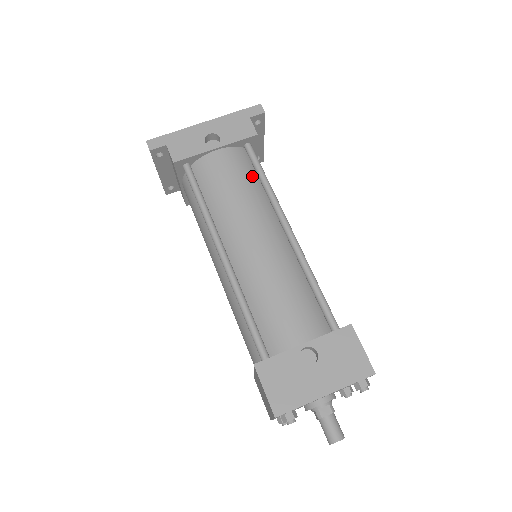
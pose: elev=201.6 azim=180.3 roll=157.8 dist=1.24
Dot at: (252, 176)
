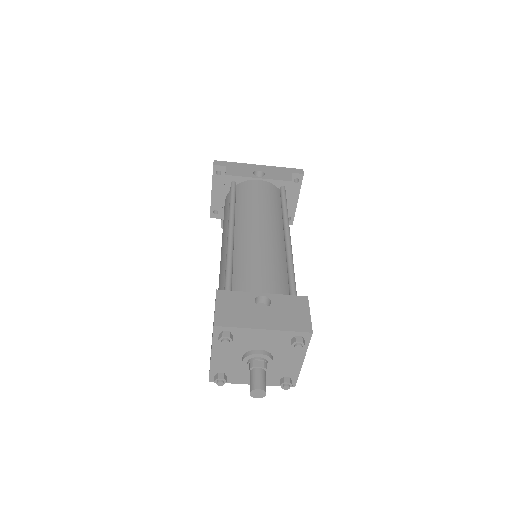
Dot at: (277, 202)
